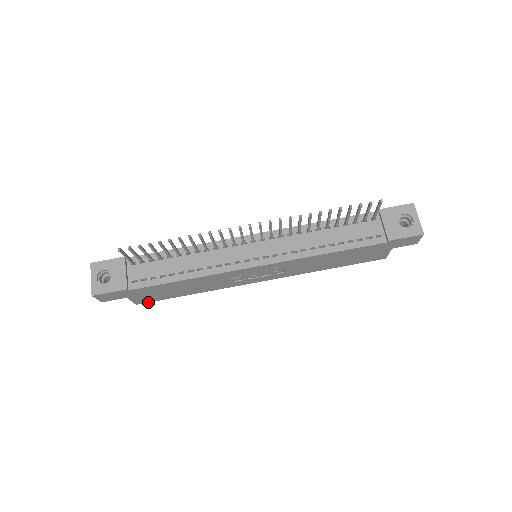
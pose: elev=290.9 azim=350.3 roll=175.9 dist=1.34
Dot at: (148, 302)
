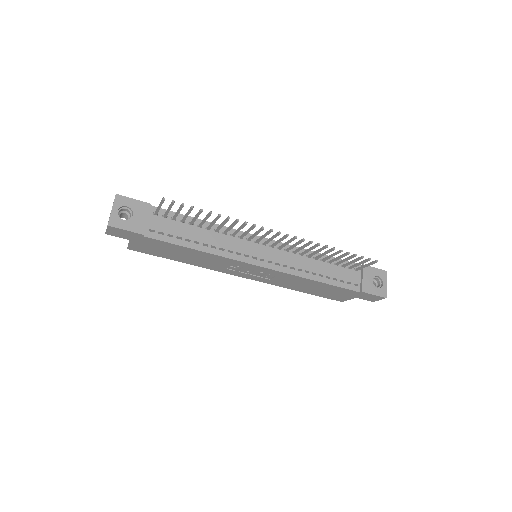
Dot at: (139, 251)
